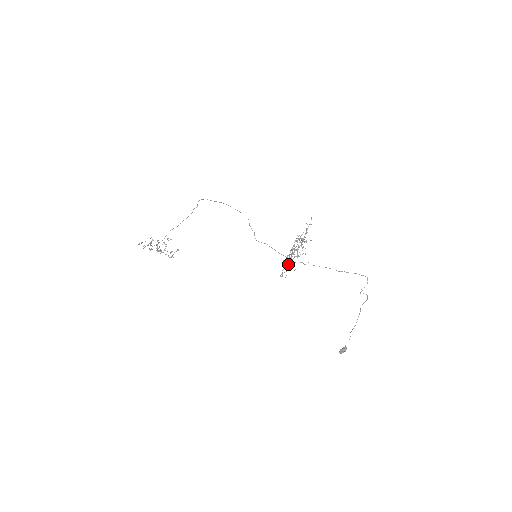
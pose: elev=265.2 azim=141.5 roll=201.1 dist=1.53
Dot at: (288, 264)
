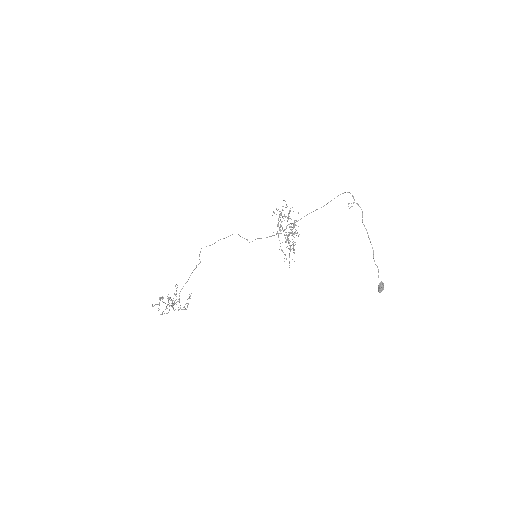
Dot at: occluded
